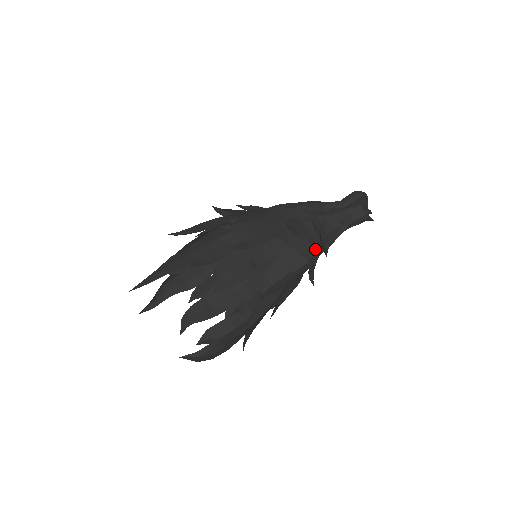
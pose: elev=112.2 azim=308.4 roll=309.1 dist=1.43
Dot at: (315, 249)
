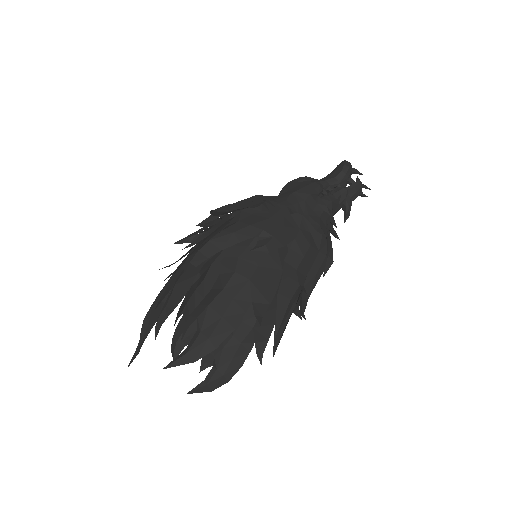
Dot at: (331, 243)
